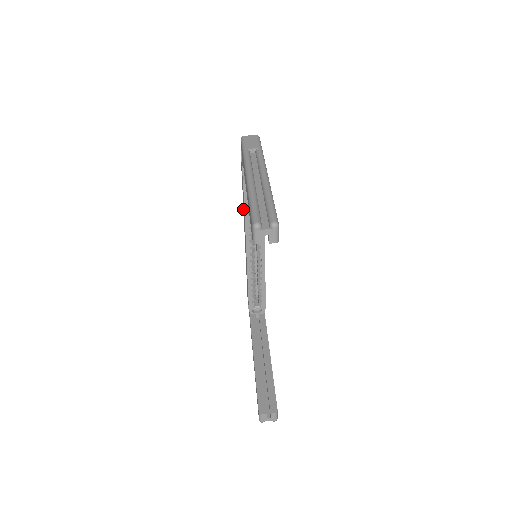
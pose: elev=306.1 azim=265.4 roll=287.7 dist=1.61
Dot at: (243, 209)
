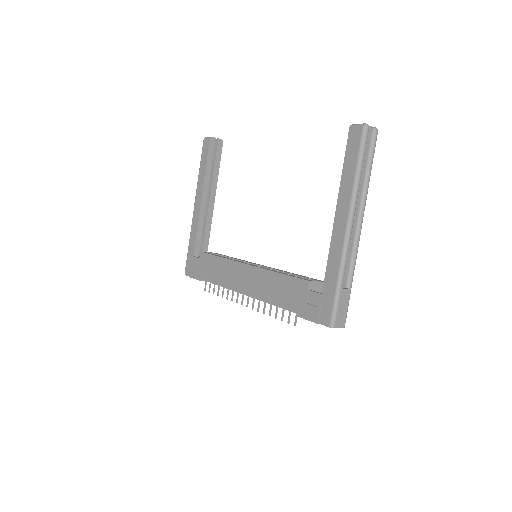
Dot at: (221, 284)
